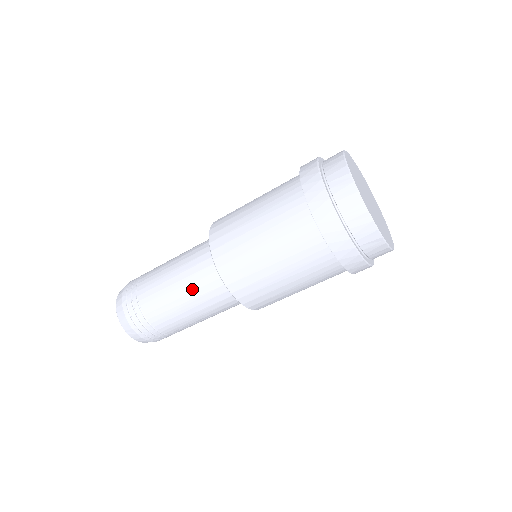
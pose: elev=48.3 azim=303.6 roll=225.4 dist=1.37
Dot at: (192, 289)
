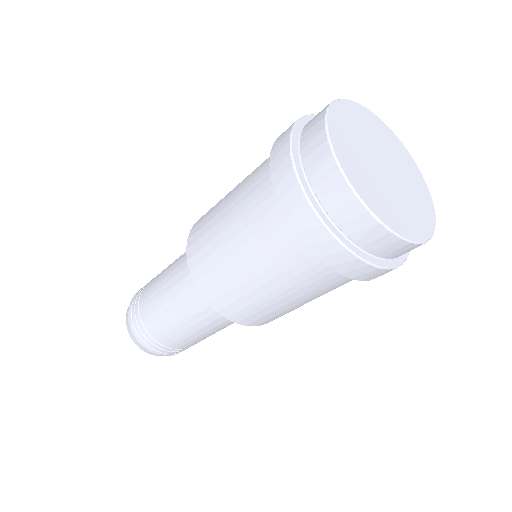
Dot at: (174, 274)
